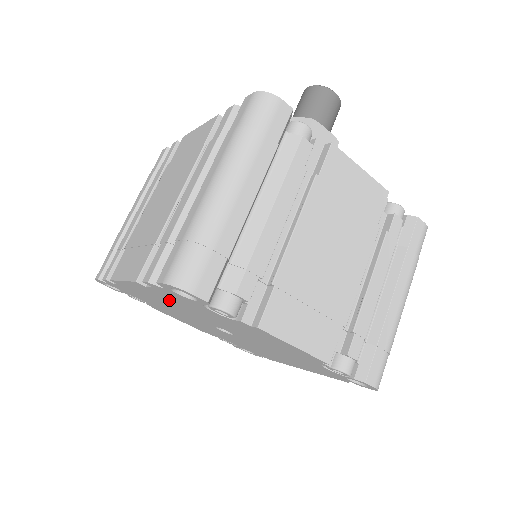
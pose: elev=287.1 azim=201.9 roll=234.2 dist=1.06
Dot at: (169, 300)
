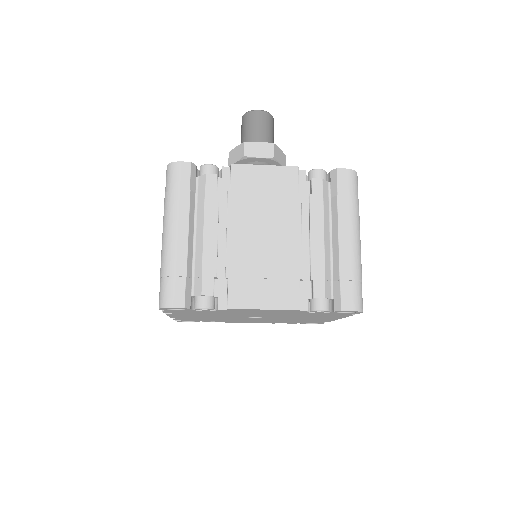
Dot at: (196, 315)
